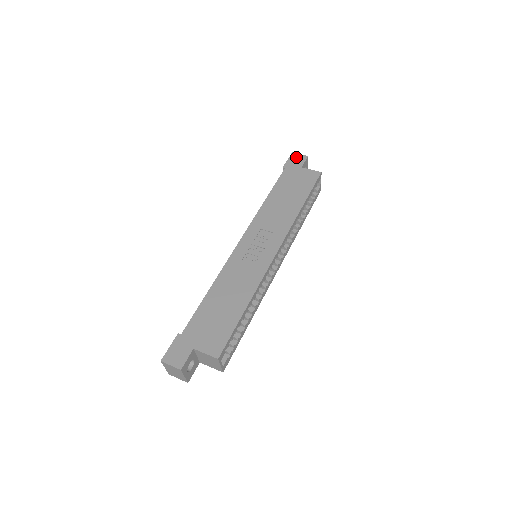
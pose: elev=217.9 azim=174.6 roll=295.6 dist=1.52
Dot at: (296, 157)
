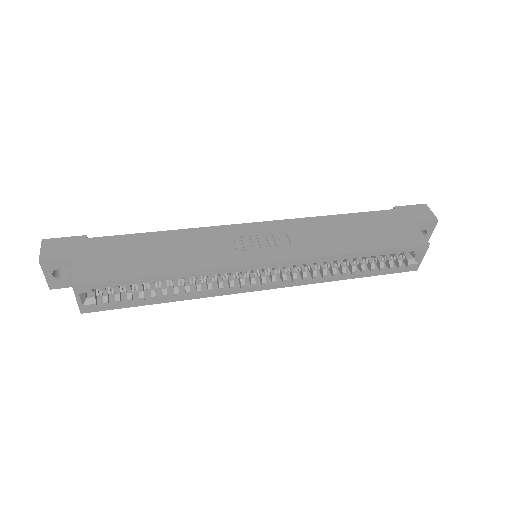
Dot at: (423, 210)
